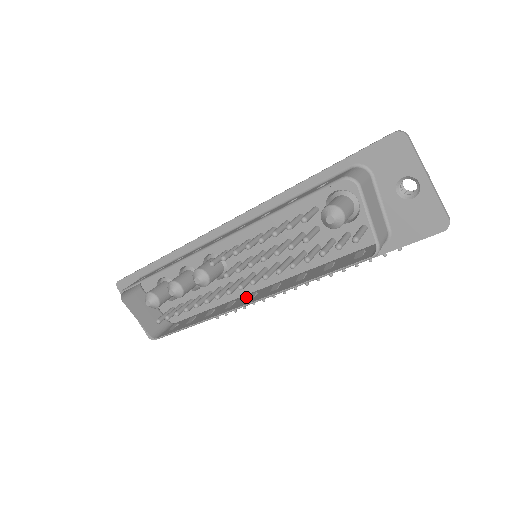
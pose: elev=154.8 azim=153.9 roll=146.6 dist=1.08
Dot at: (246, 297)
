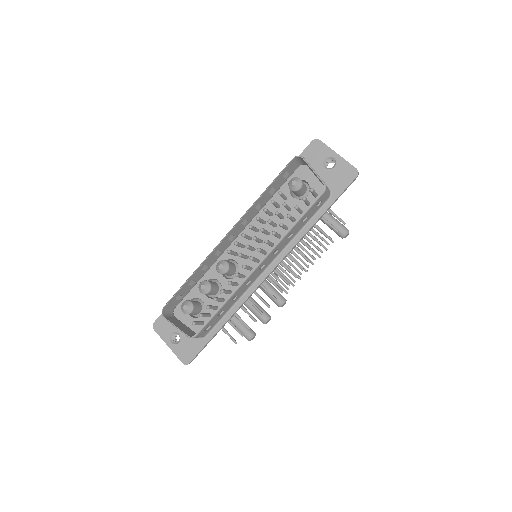
Dot at: (256, 273)
